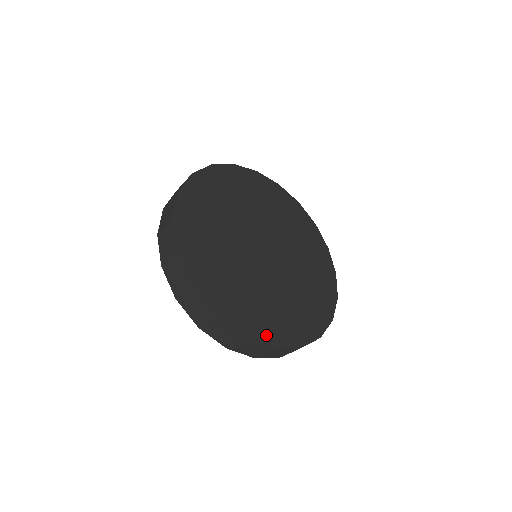
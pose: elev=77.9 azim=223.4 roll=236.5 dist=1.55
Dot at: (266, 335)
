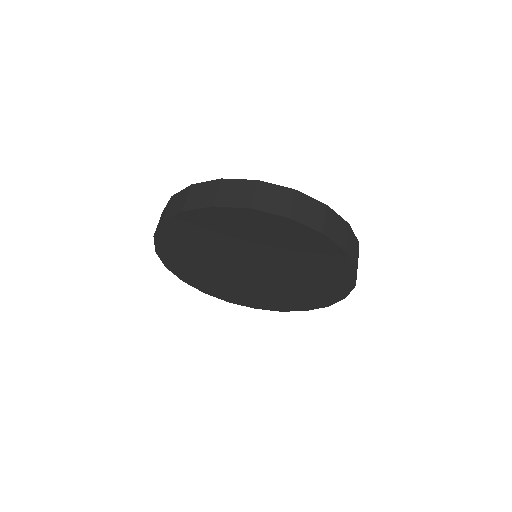
Dot at: occluded
